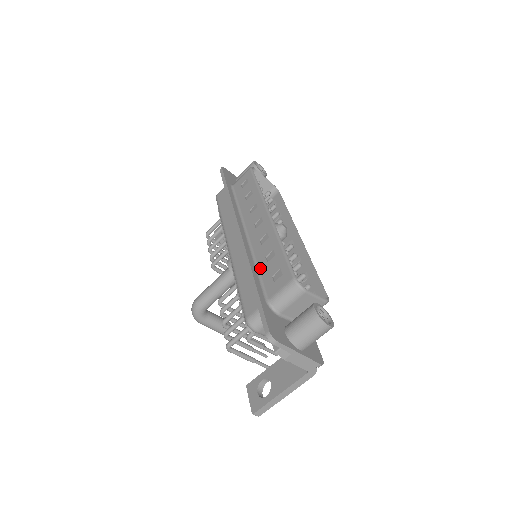
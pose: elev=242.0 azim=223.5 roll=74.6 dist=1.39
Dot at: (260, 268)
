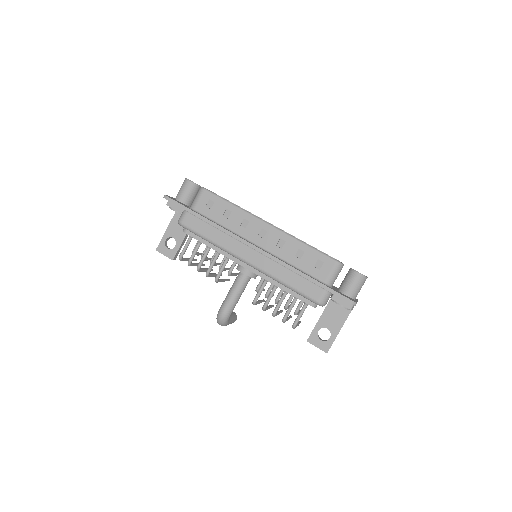
Dot at: (297, 265)
